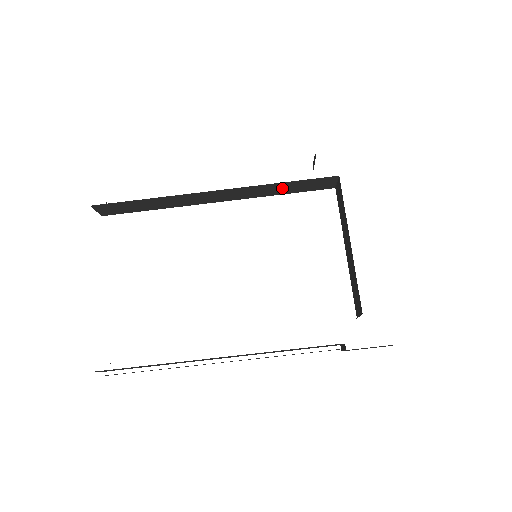
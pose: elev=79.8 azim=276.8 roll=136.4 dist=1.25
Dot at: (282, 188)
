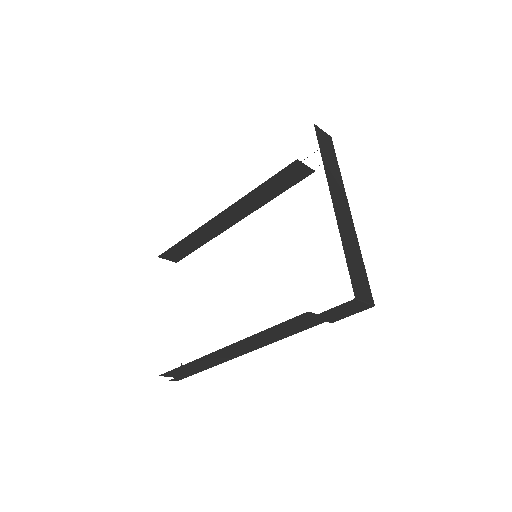
Dot at: (268, 191)
